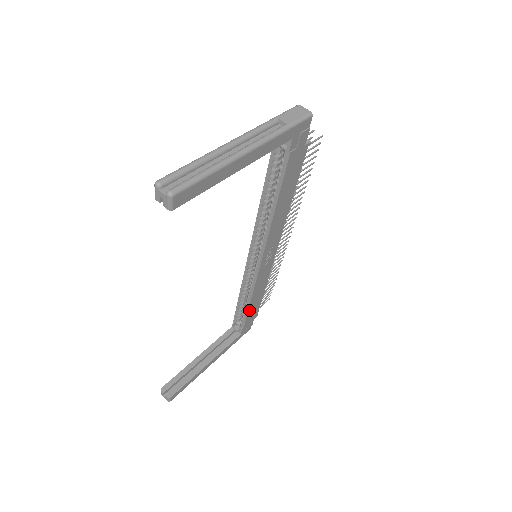
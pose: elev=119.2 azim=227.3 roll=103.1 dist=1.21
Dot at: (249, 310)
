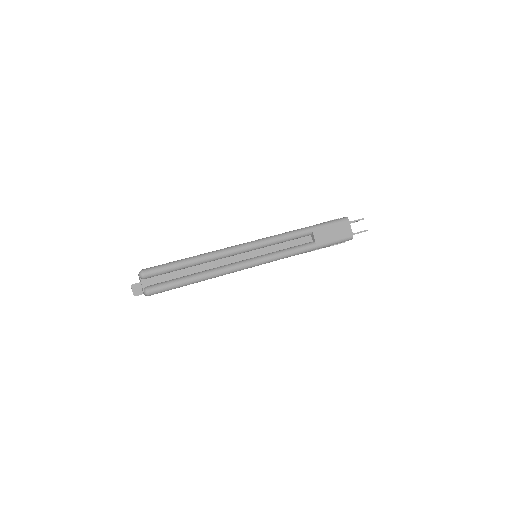
Dot at: occluded
